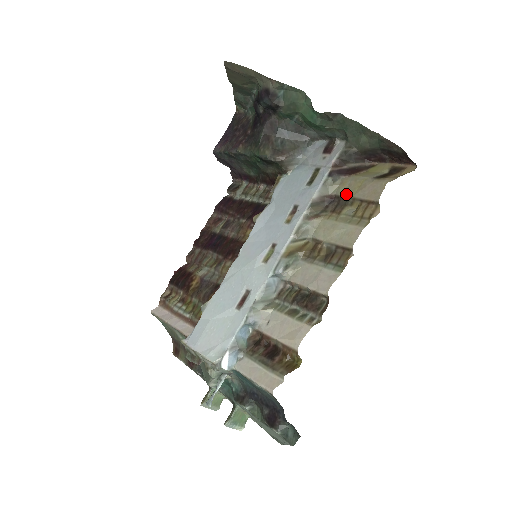
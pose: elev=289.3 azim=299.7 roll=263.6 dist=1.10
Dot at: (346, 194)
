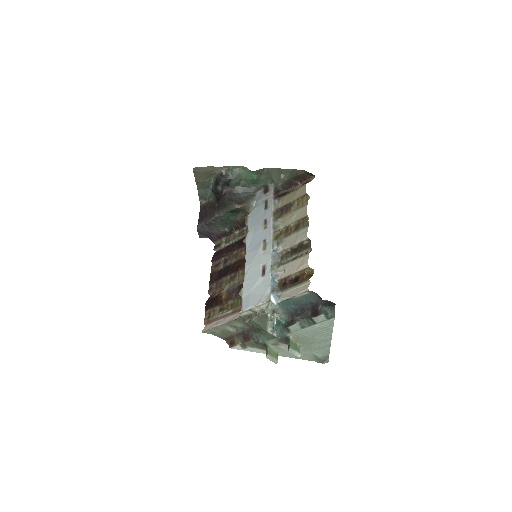
Dot at: (288, 202)
